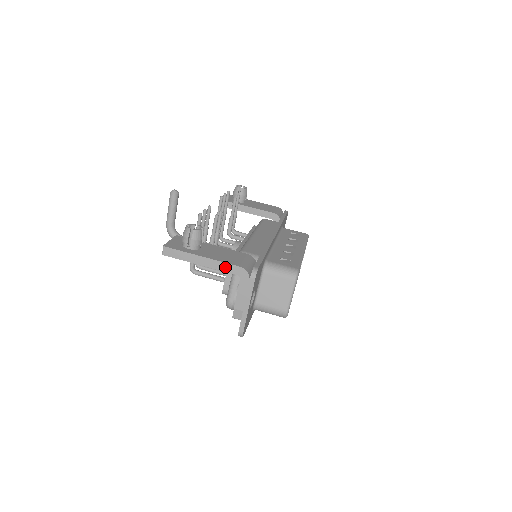
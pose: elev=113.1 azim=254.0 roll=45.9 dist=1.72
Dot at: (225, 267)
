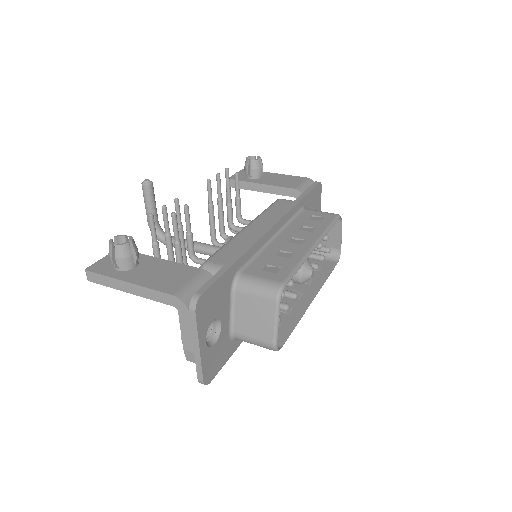
Dot at: (156, 296)
